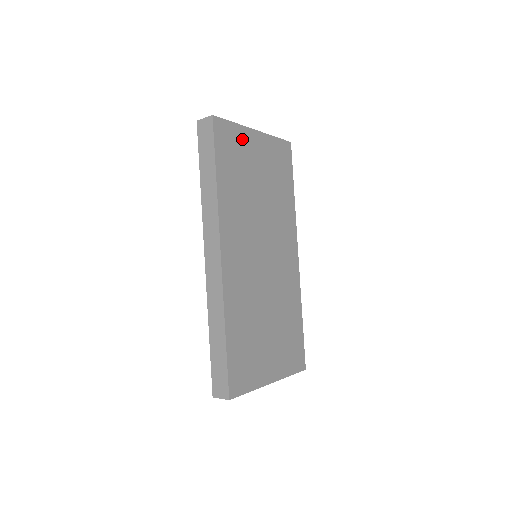
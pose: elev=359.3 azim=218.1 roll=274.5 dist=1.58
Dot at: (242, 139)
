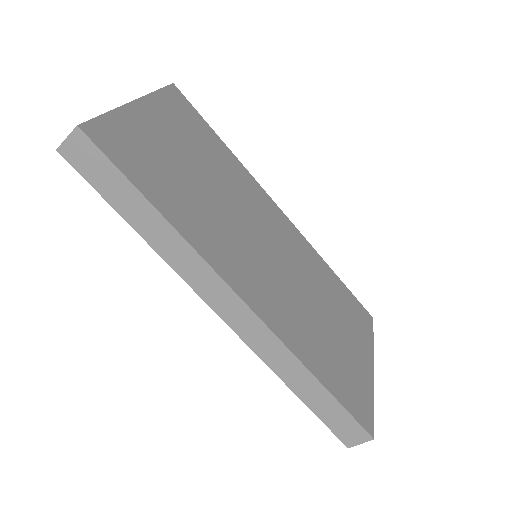
Dot at: (133, 127)
